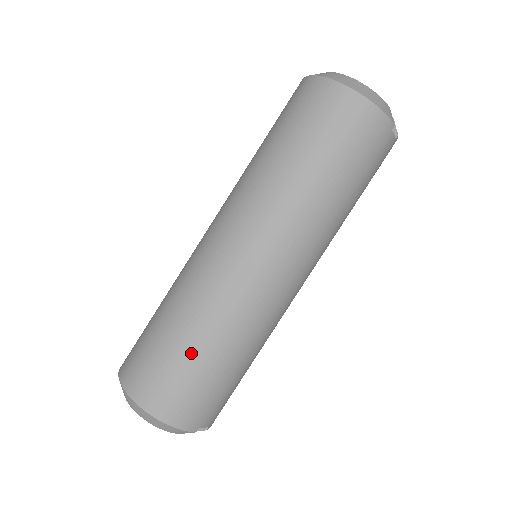
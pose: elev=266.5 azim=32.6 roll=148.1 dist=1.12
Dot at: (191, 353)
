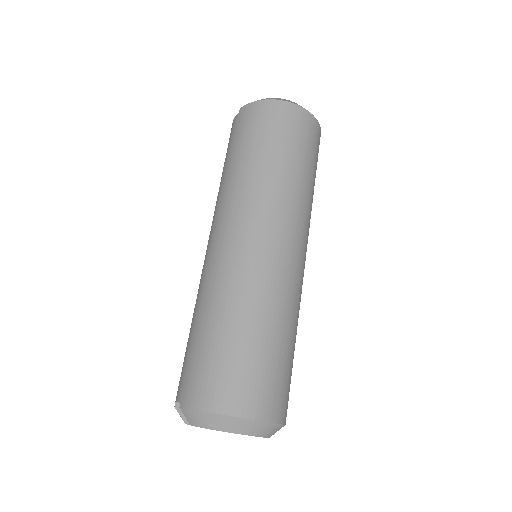
Dot at: (285, 349)
